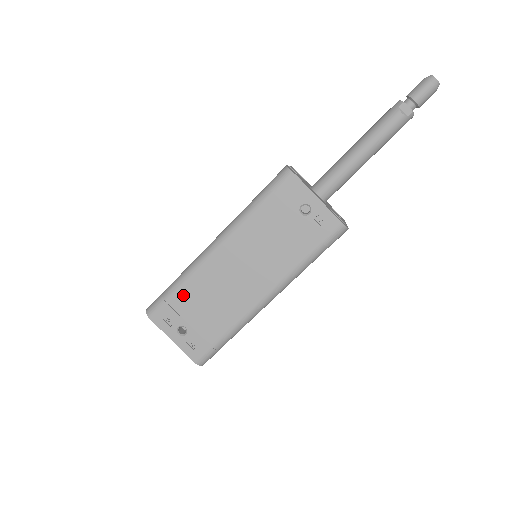
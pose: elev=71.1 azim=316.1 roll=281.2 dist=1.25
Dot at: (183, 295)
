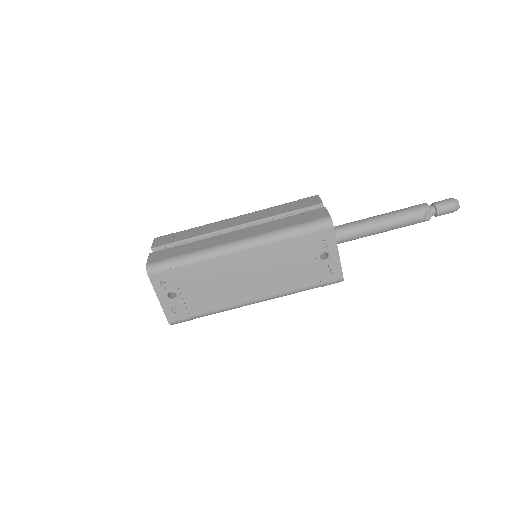
Dot at: (189, 271)
